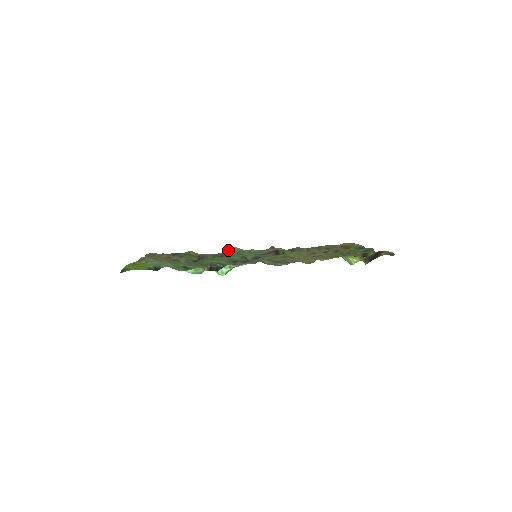
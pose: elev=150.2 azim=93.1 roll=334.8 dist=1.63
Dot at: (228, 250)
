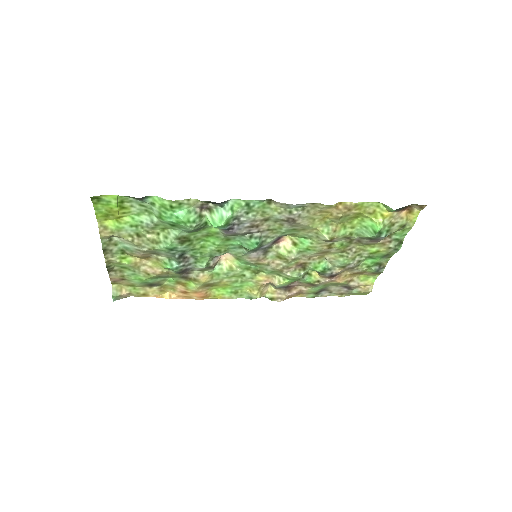
Dot at: occluded
